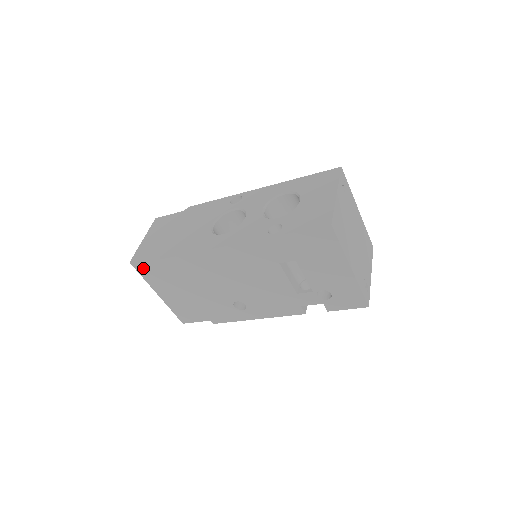
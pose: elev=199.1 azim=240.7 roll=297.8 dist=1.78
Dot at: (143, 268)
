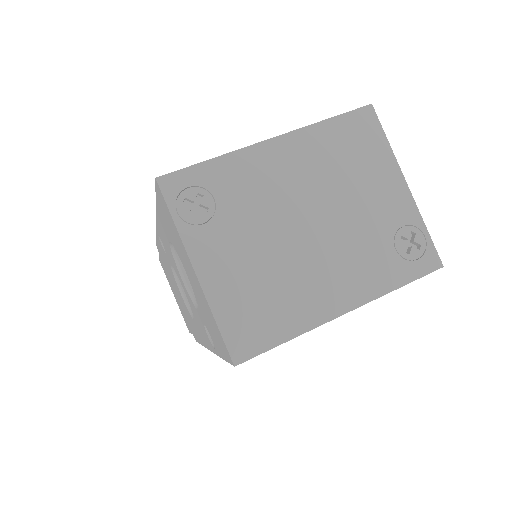
Dot at: occluded
